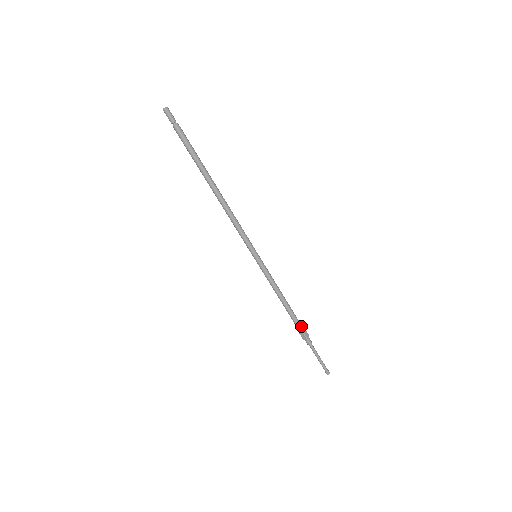
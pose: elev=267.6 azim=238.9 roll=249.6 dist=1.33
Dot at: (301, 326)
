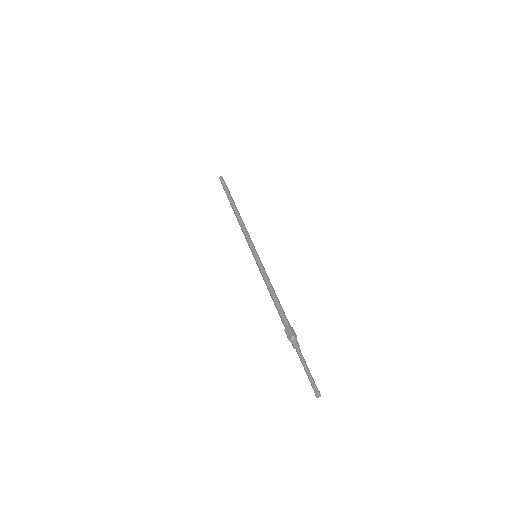
Dot at: (288, 323)
